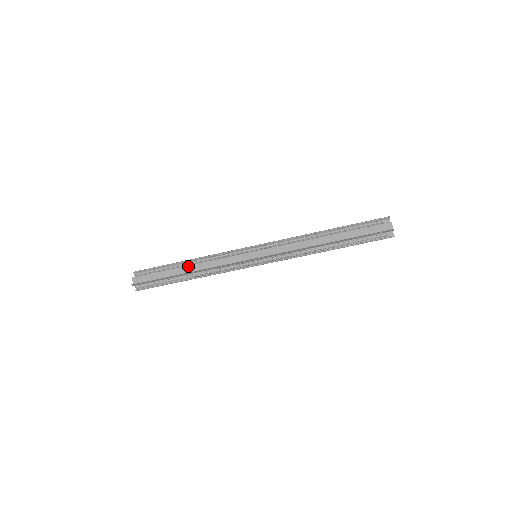
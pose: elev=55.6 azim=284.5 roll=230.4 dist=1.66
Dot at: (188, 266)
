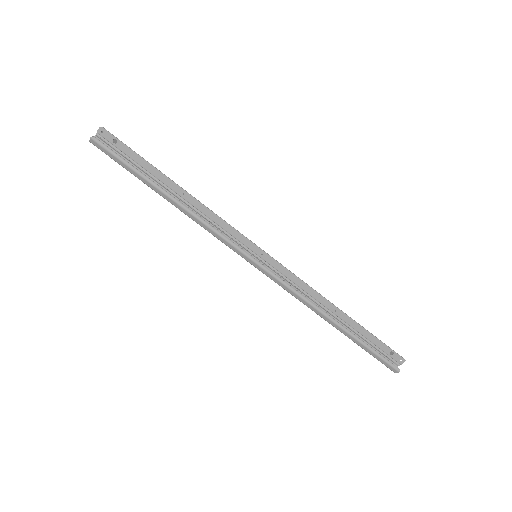
Dot at: occluded
